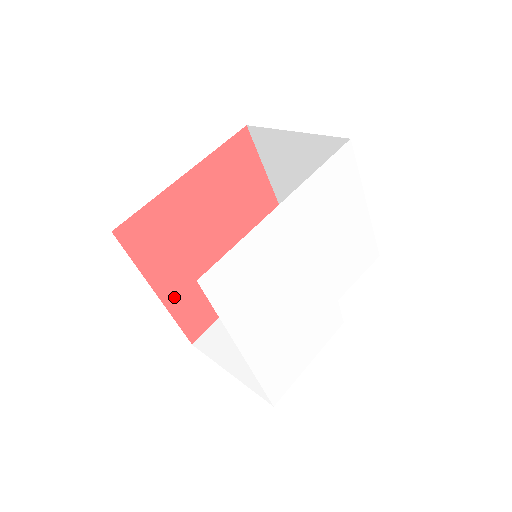
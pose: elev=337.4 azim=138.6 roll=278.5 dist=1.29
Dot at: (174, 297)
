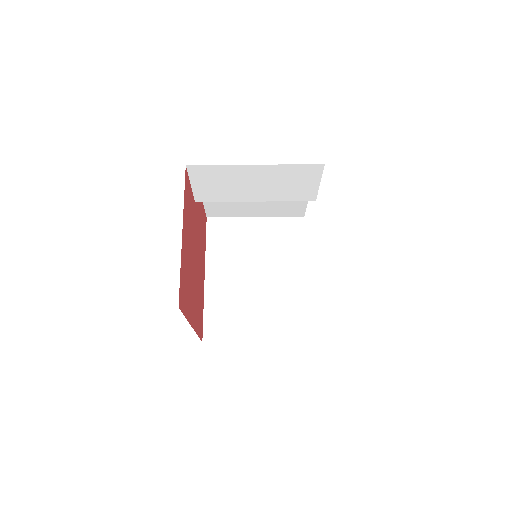
Dot at: (204, 260)
